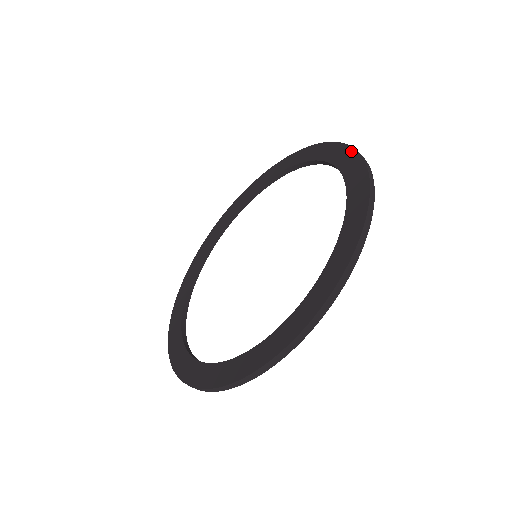
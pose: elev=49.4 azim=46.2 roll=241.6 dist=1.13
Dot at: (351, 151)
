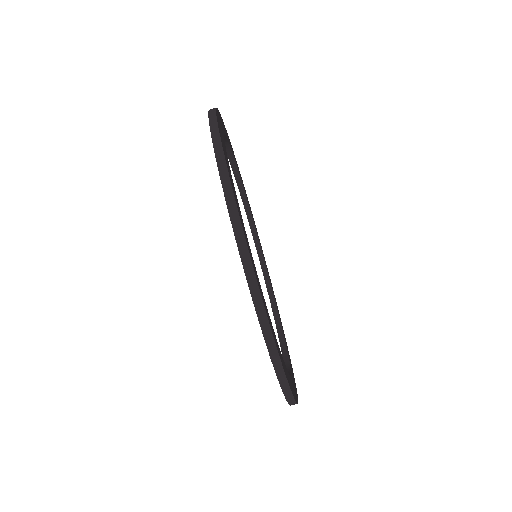
Dot at: occluded
